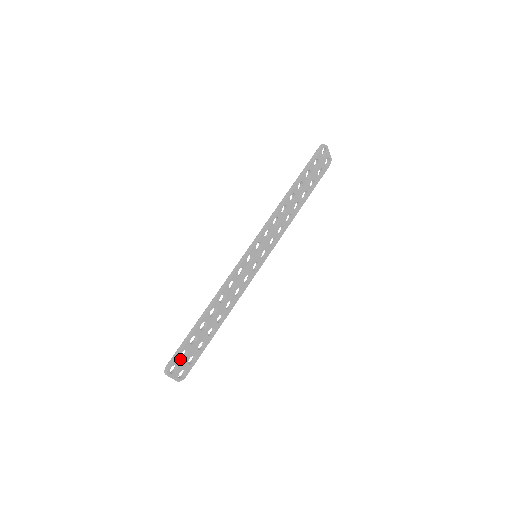
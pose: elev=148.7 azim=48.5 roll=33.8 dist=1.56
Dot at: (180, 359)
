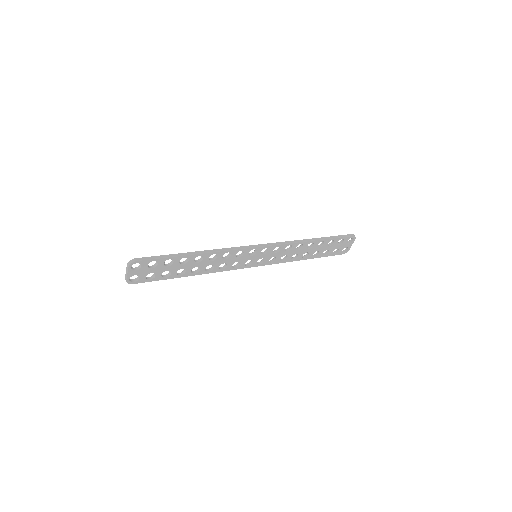
Dot at: (148, 265)
